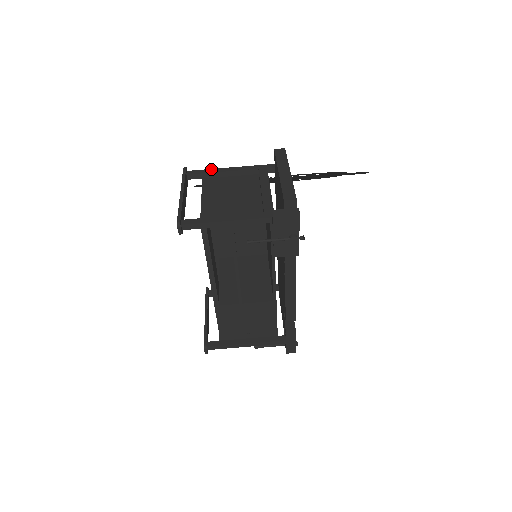
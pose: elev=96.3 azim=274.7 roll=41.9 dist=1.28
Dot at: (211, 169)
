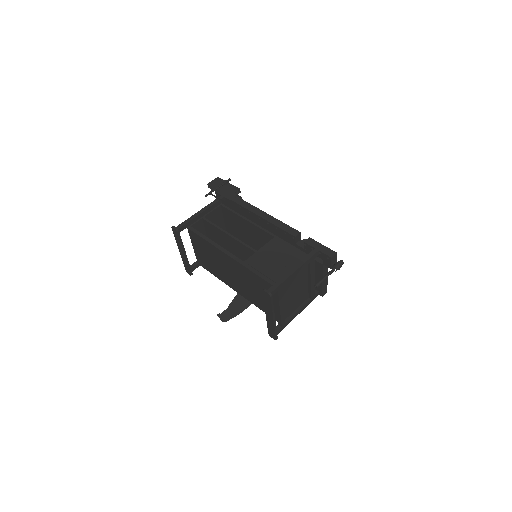
Dot at: occluded
